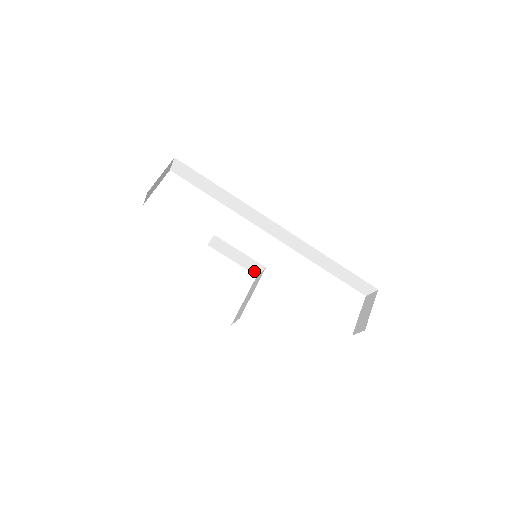
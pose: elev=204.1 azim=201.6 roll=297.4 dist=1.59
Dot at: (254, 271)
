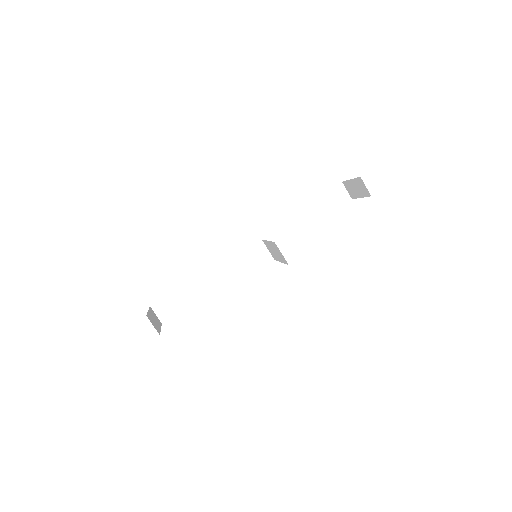
Dot at: (267, 259)
